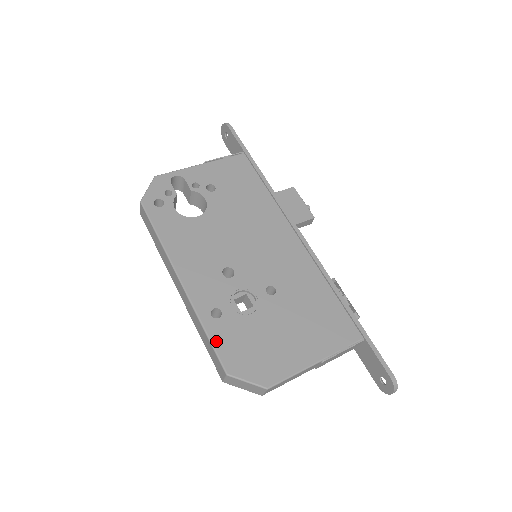
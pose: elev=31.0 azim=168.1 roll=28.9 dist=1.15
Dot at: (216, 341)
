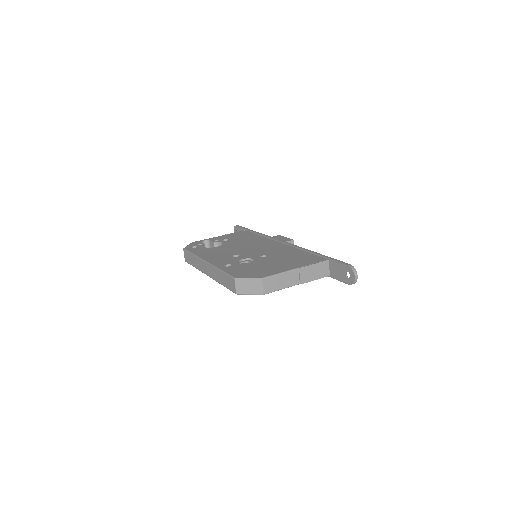
Dot at: (228, 271)
